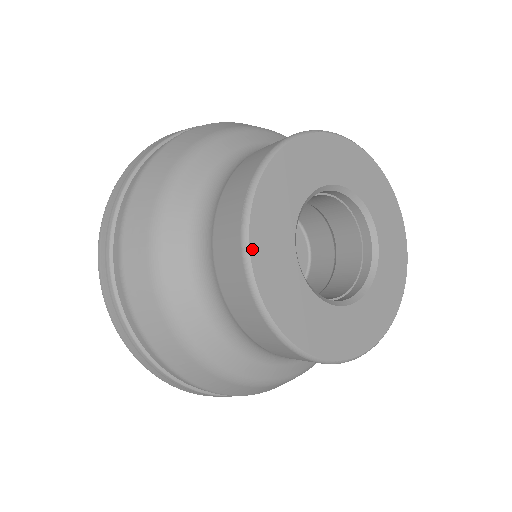
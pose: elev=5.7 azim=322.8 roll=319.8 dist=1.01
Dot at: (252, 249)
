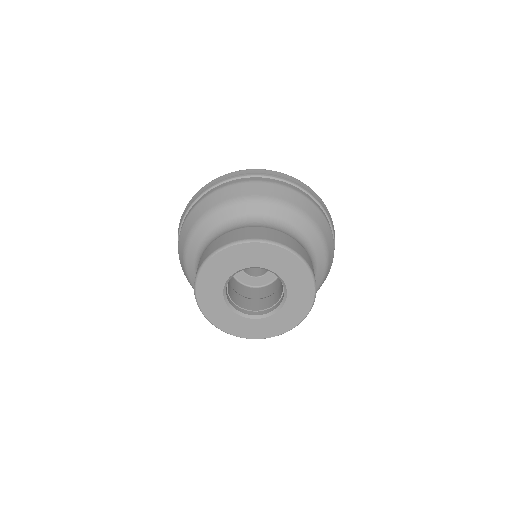
Dot at: (206, 316)
